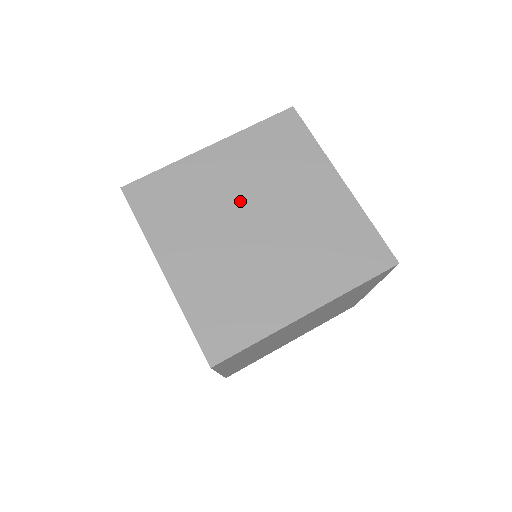
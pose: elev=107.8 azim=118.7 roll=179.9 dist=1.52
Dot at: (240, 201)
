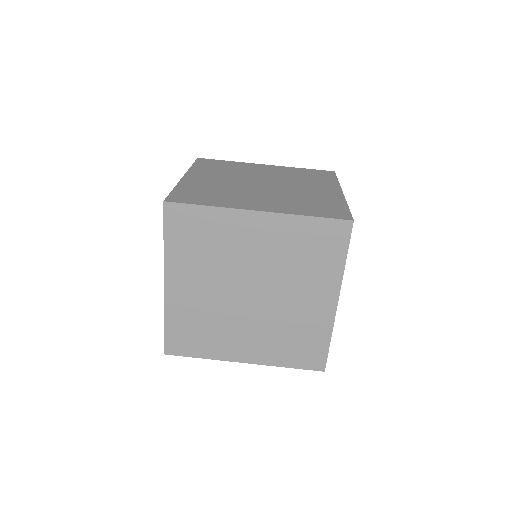
Dot at: (251, 271)
